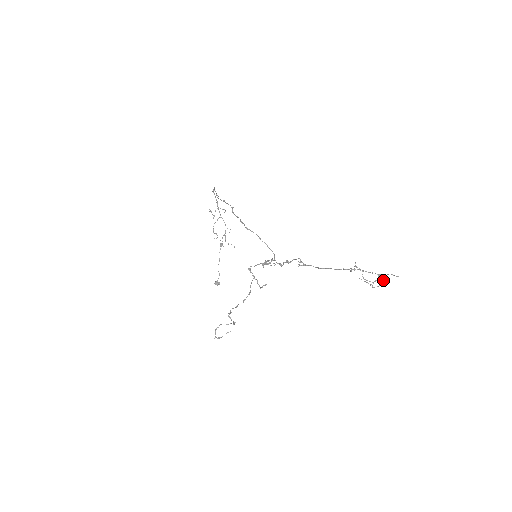
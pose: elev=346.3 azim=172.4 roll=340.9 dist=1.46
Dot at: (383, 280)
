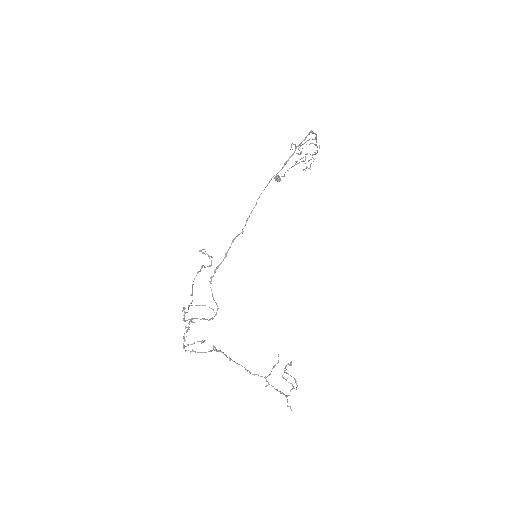
Dot at: (296, 388)
